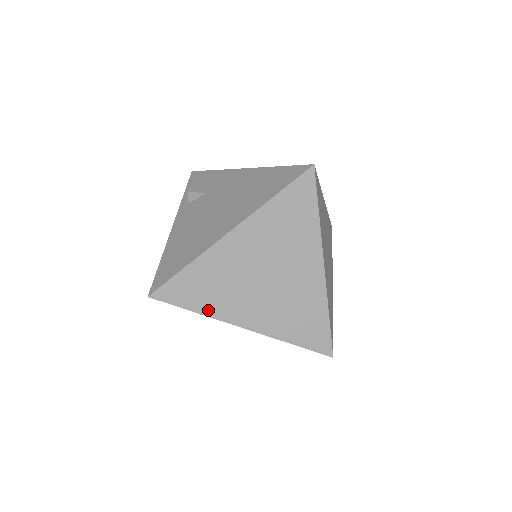
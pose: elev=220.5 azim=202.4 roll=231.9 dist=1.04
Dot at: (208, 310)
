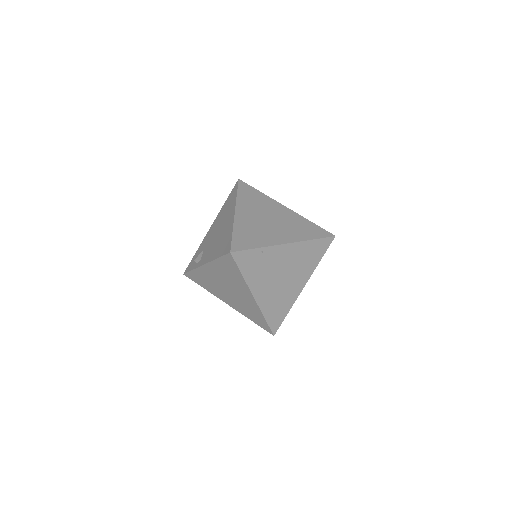
Dot at: (262, 244)
